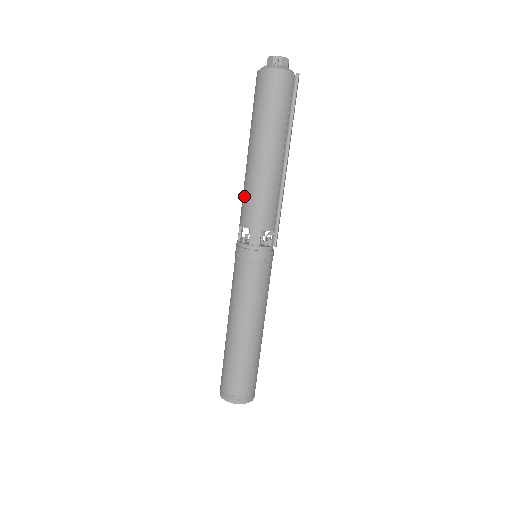
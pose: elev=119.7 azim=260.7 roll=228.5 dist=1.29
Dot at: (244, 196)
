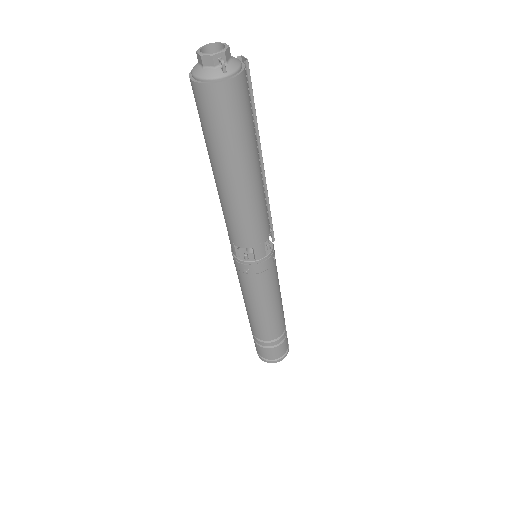
Dot at: (232, 221)
